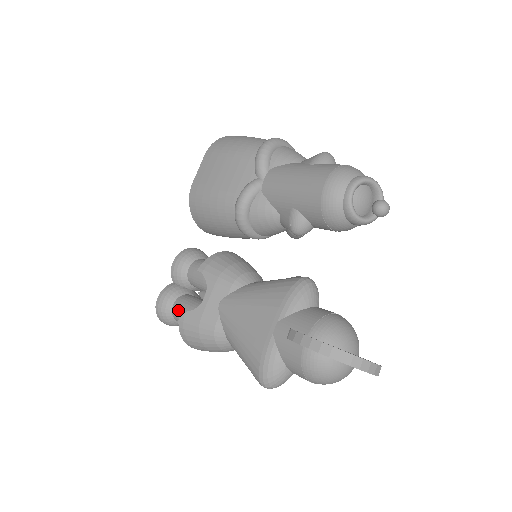
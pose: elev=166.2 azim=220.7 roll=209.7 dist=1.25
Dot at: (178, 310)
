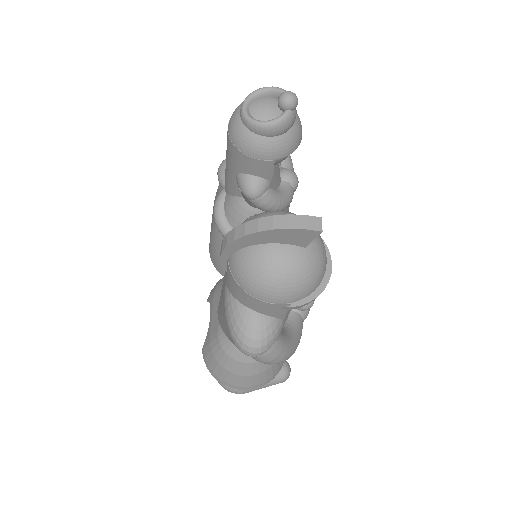
Dot at: occluded
